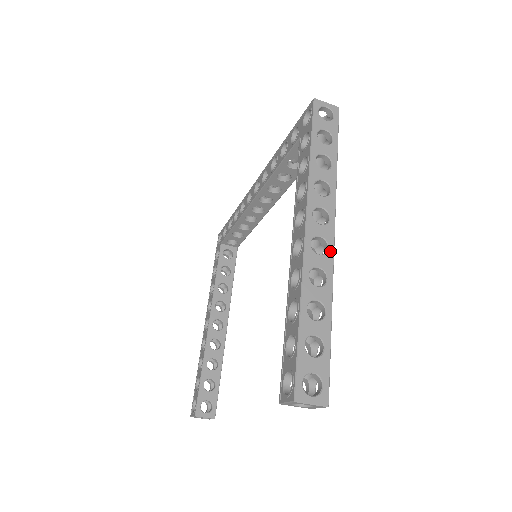
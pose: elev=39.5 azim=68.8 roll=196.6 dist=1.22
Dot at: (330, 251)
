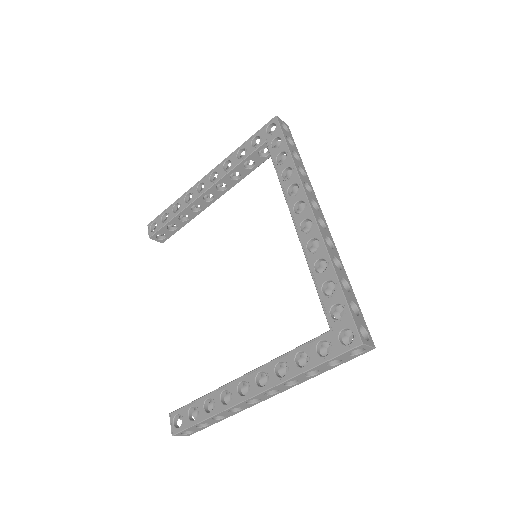
Dot at: (257, 403)
